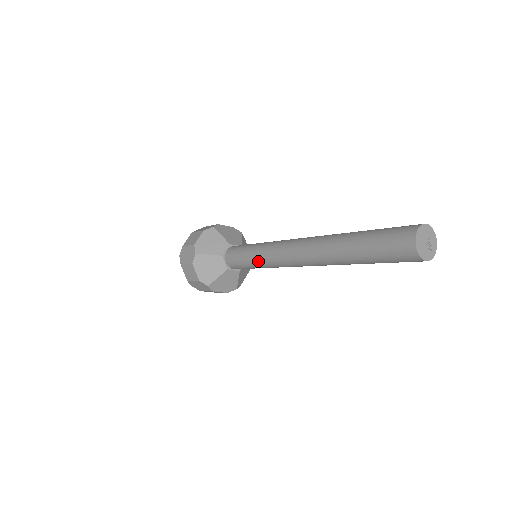
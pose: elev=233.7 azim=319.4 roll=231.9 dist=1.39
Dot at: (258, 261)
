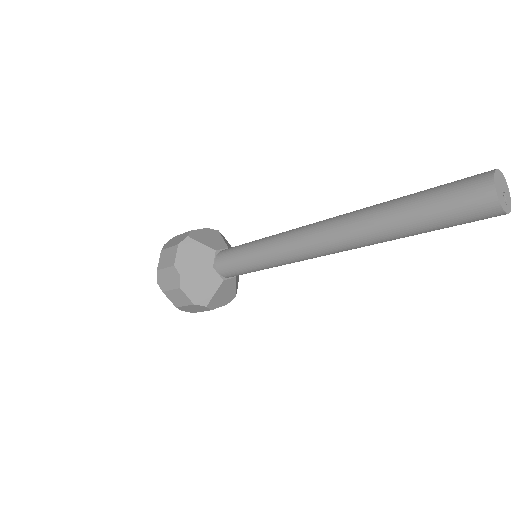
Dot at: (261, 248)
